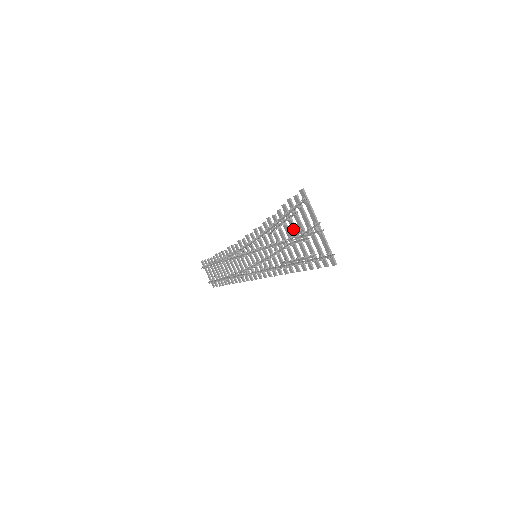
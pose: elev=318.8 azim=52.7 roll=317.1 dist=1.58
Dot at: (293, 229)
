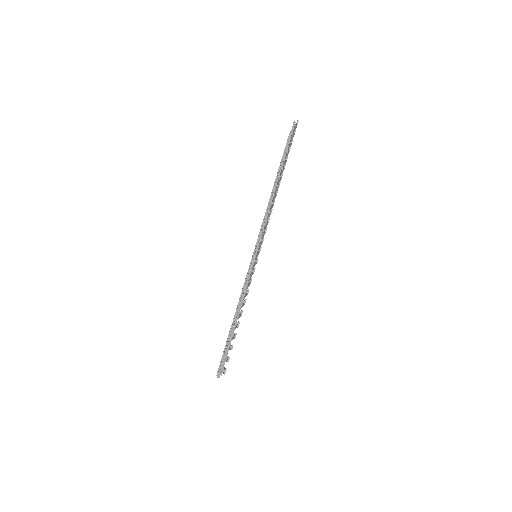
Dot at: occluded
